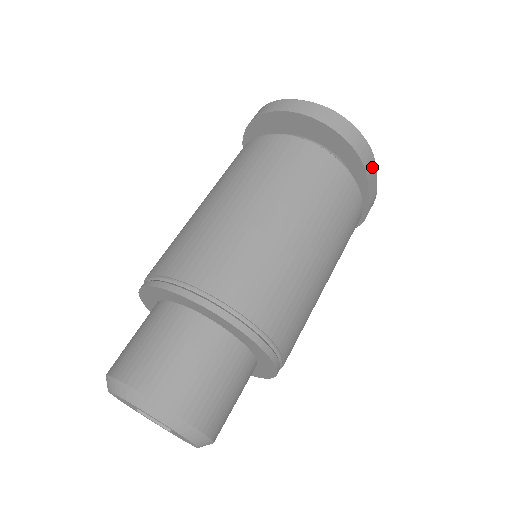
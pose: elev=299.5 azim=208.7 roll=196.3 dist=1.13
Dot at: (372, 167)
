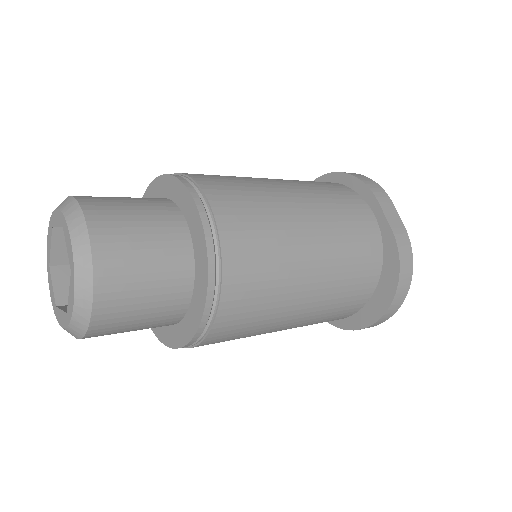
Dot at: (384, 198)
